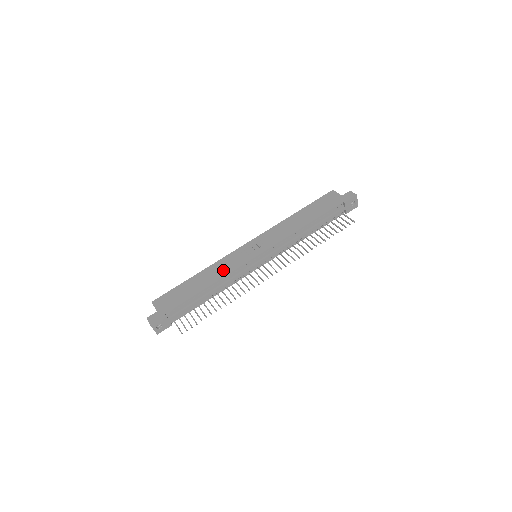
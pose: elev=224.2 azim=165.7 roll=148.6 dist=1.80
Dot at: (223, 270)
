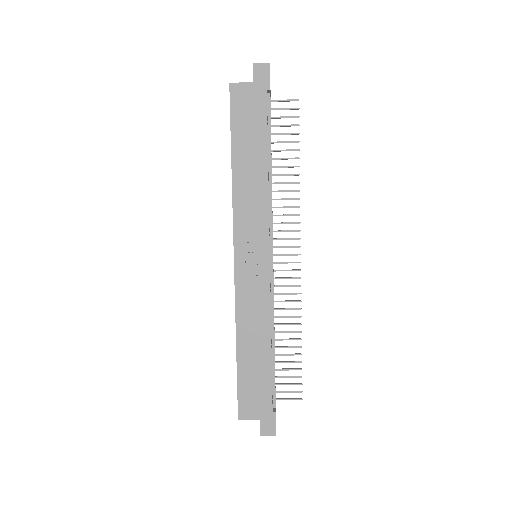
Dot at: (258, 313)
